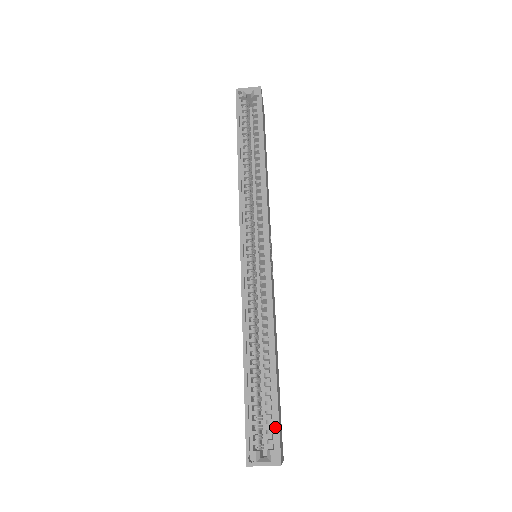
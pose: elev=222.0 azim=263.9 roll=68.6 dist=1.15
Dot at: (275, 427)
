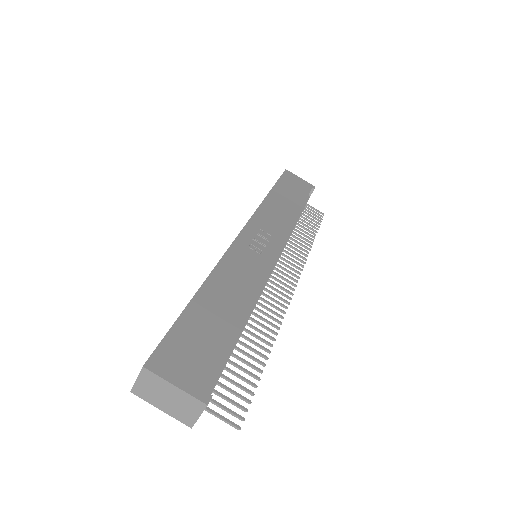
Dot at: (166, 342)
